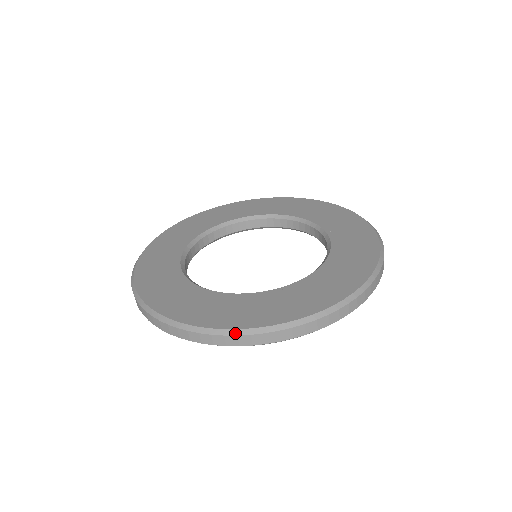
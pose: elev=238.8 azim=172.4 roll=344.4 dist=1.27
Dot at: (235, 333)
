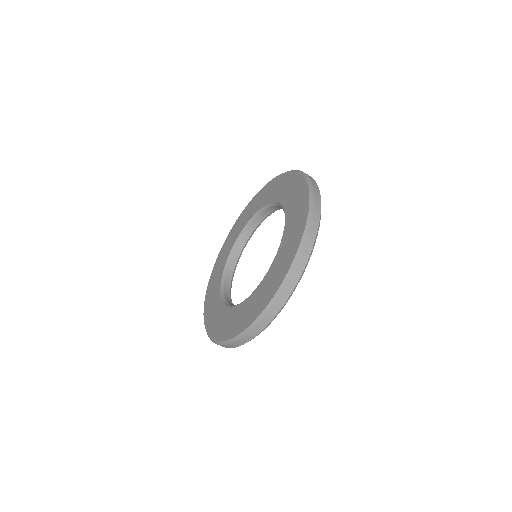
Dot at: occluded
